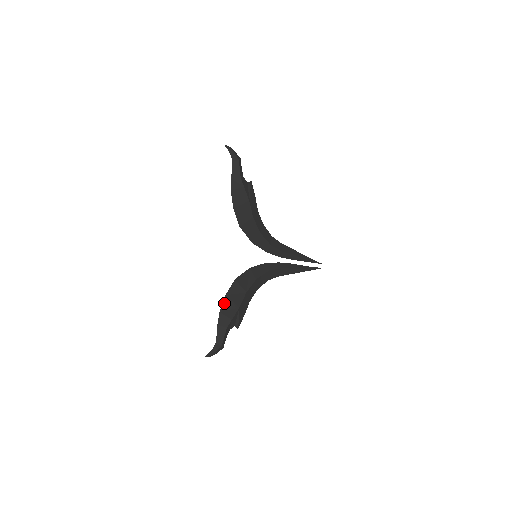
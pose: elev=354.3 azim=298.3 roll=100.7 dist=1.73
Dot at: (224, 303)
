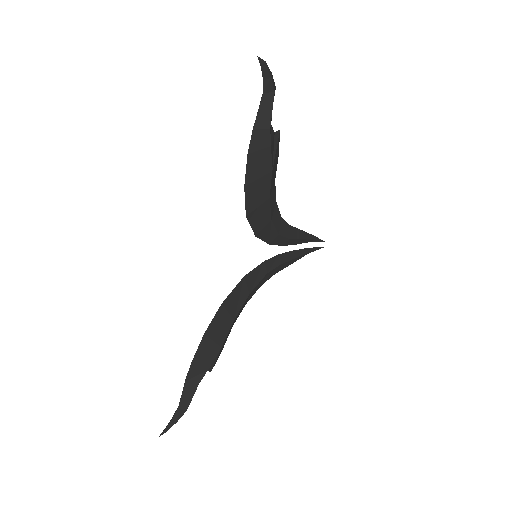
Dot at: (200, 346)
